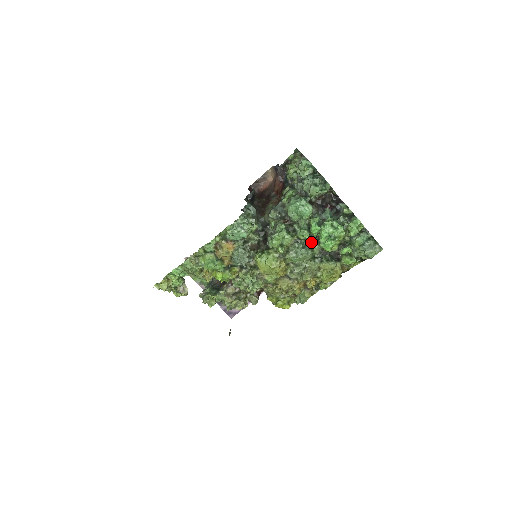
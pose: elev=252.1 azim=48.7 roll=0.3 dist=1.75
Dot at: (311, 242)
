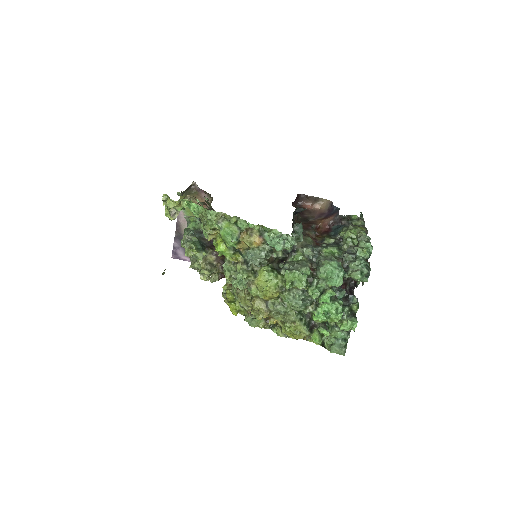
Dot at: (311, 302)
